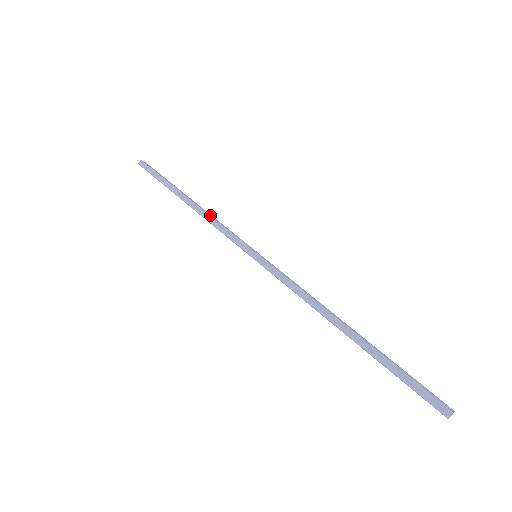
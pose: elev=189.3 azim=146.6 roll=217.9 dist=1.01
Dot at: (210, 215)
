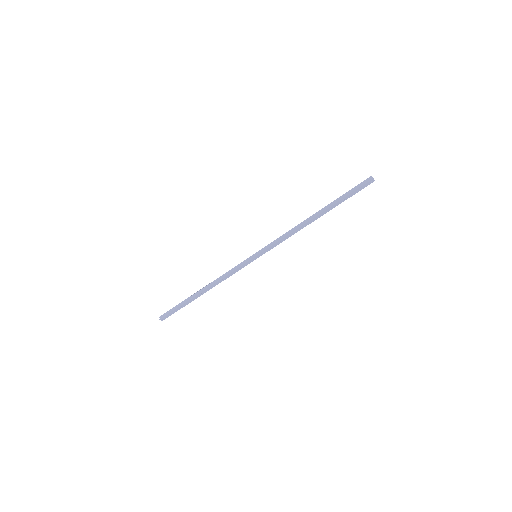
Dot at: (219, 278)
